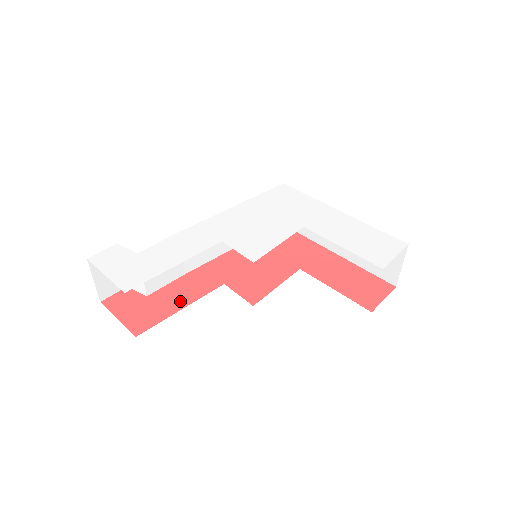
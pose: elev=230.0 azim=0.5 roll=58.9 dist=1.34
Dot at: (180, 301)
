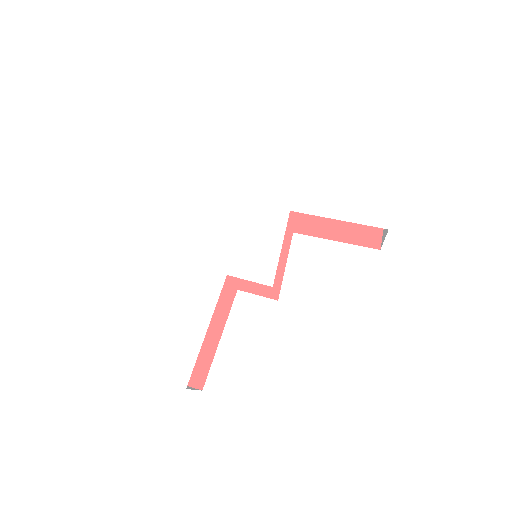
Dot at: (212, 332)
